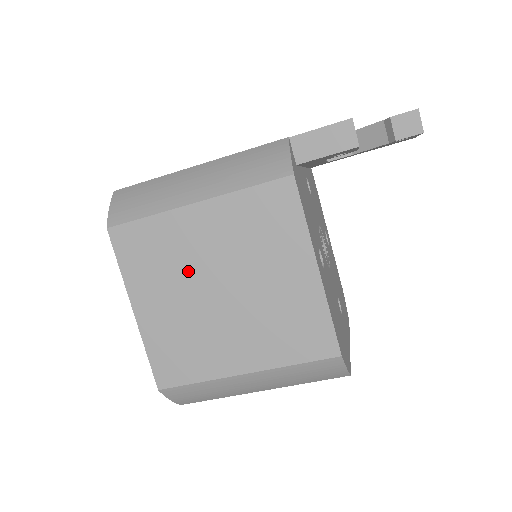
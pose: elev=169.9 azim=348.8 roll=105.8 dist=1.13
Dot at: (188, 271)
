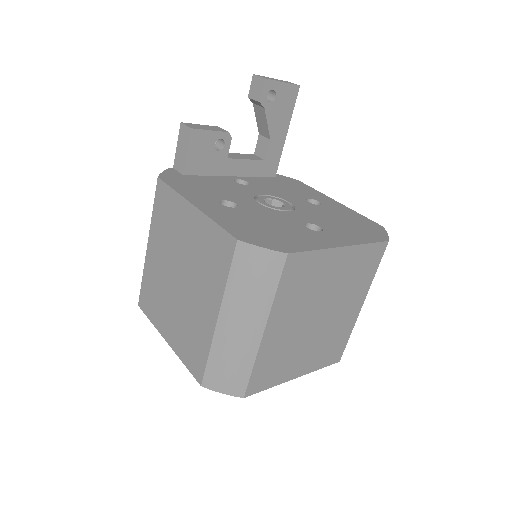
Dot at: (165, 286)
